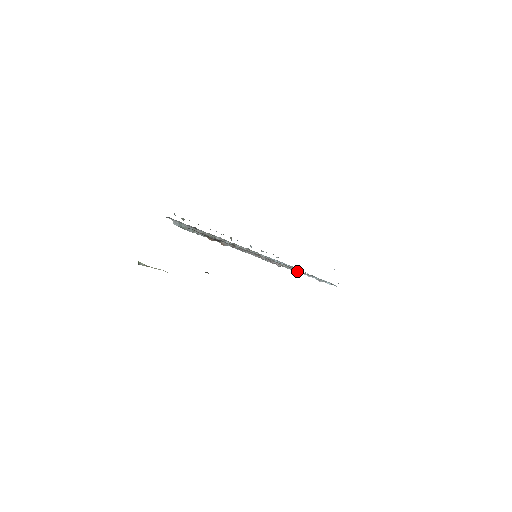
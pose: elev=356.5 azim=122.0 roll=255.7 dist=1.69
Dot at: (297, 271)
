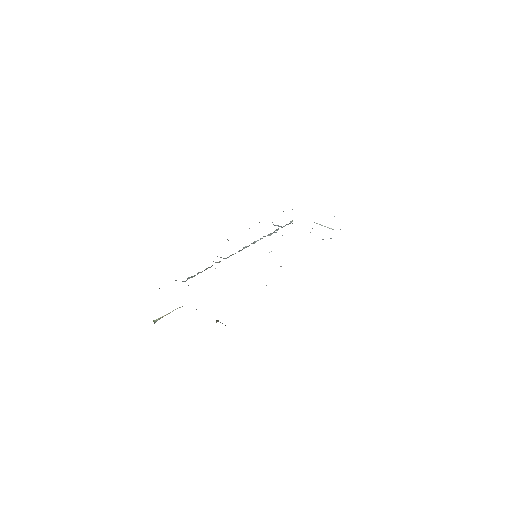
Dot at: occluded
